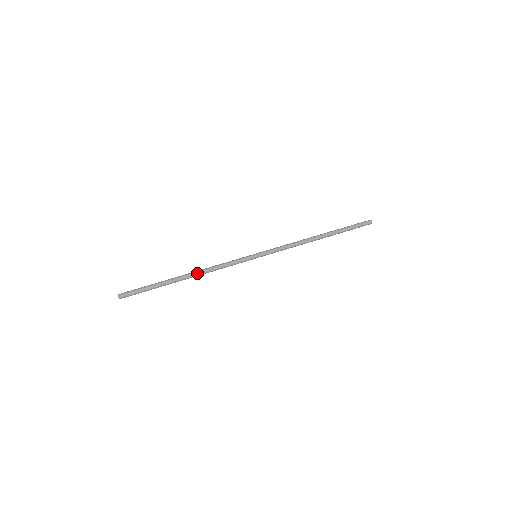
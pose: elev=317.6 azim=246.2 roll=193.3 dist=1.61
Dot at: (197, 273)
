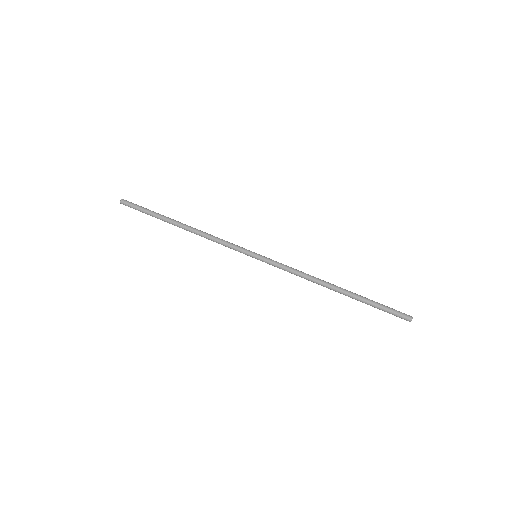
Dot at: (192, 229)
